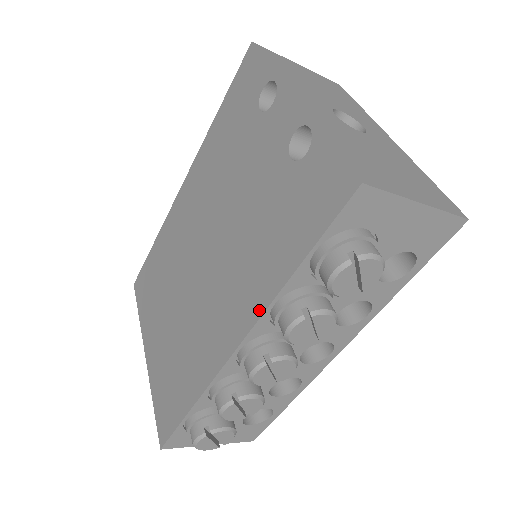
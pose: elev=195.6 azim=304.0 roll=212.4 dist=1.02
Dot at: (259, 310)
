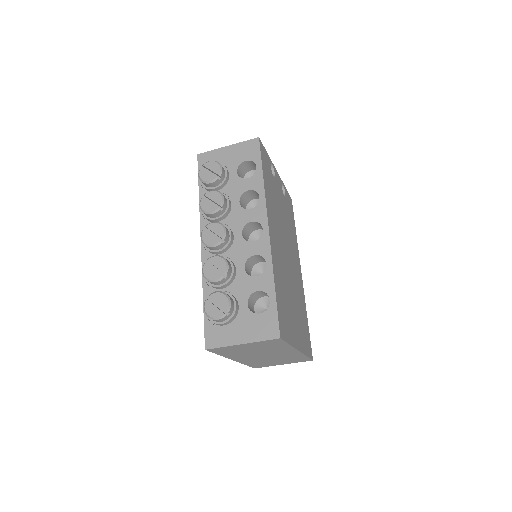
Dot at: (201, 220)
